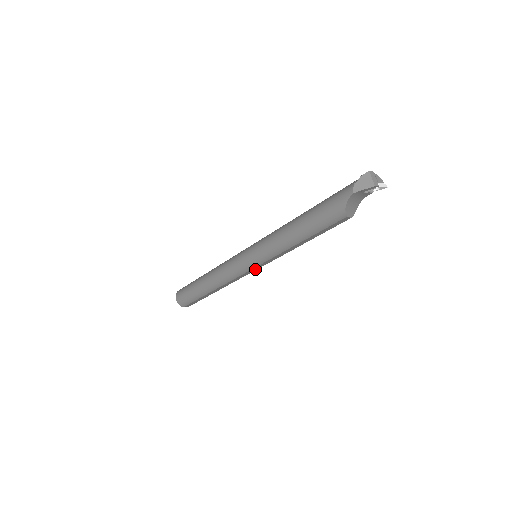
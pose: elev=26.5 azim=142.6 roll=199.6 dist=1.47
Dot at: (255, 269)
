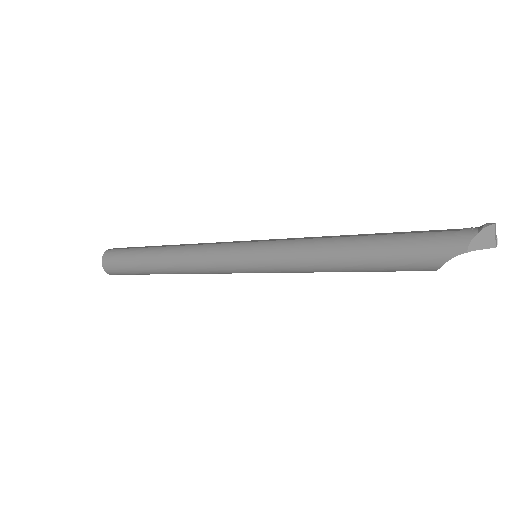
Dot at: occluded
